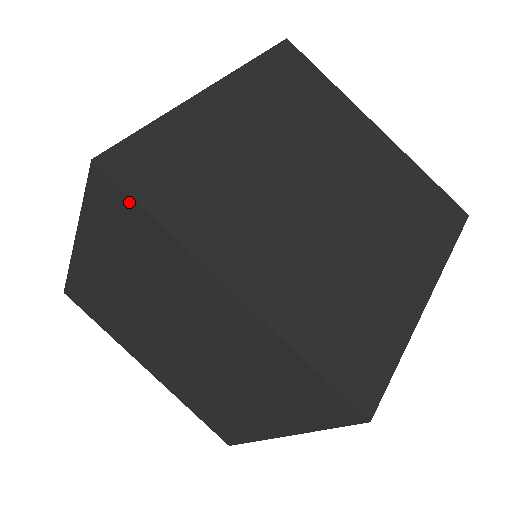
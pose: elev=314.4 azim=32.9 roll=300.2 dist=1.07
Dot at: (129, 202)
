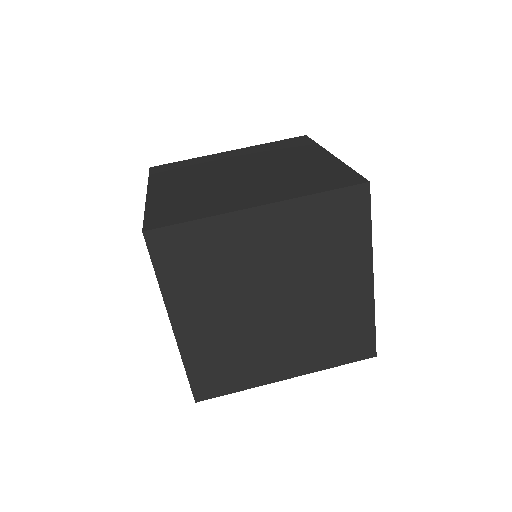
Dot at: (151, 258)
